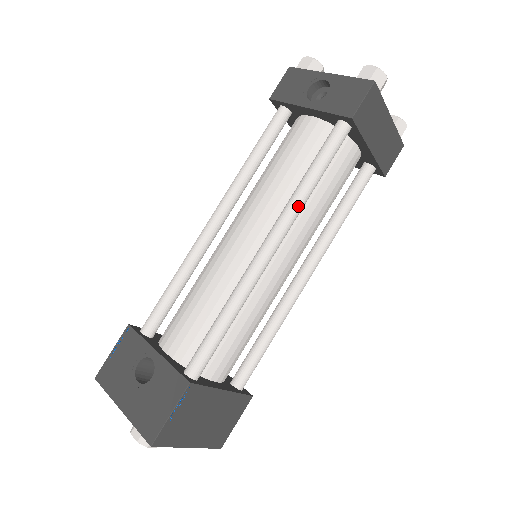
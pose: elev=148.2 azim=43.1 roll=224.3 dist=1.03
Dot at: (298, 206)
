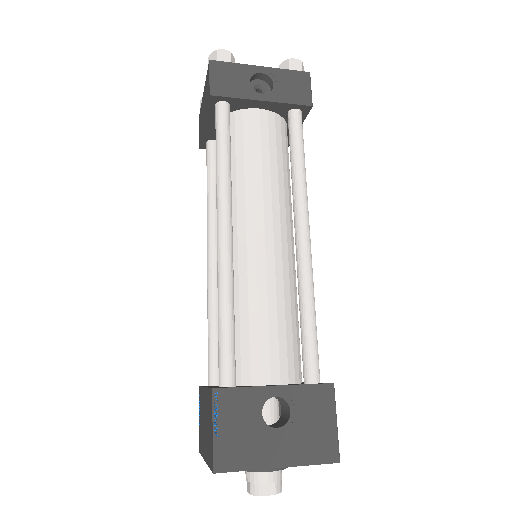
Dot at: occluded
